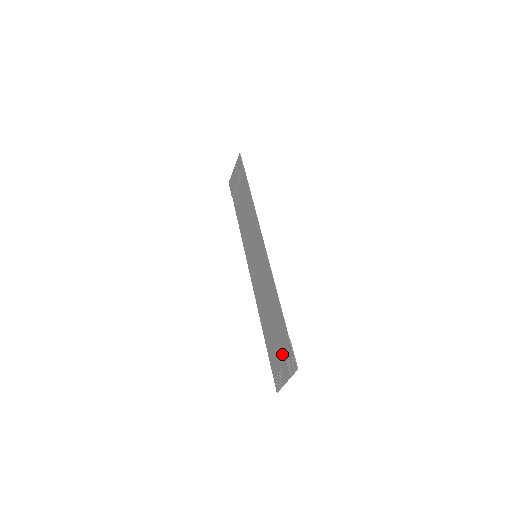
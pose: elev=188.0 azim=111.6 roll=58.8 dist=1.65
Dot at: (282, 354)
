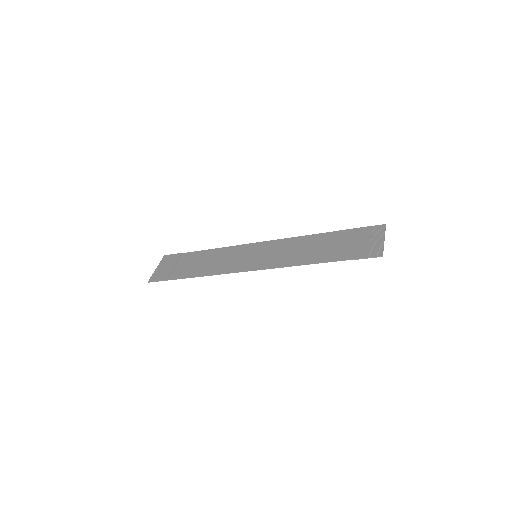
Dot at: (360, 239)
